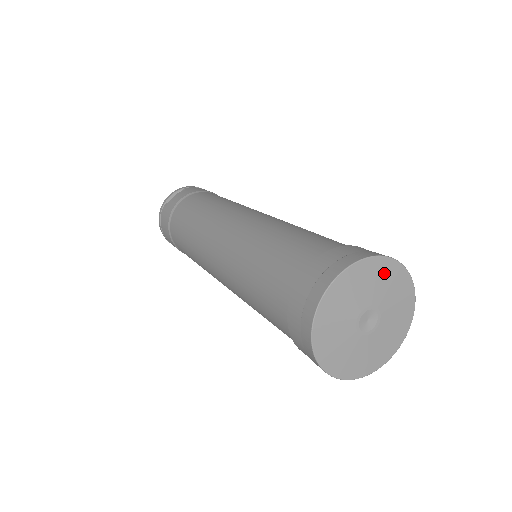
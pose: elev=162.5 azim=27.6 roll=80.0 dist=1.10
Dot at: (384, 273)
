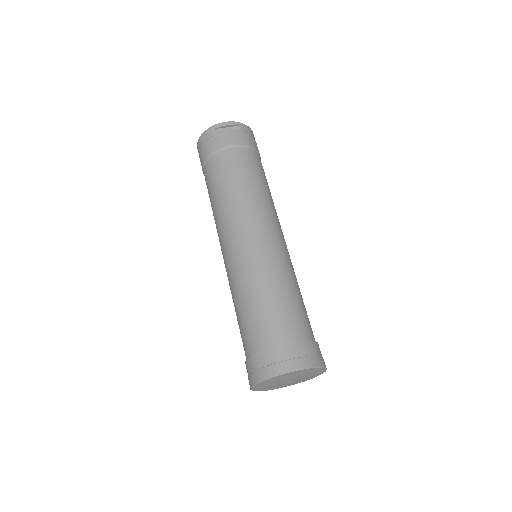
Dot at: (315, 371)
